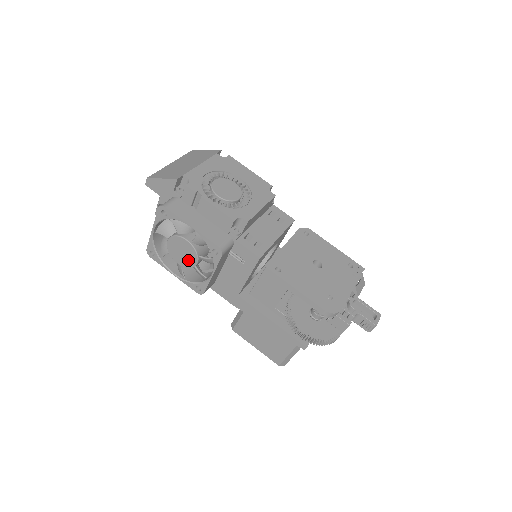
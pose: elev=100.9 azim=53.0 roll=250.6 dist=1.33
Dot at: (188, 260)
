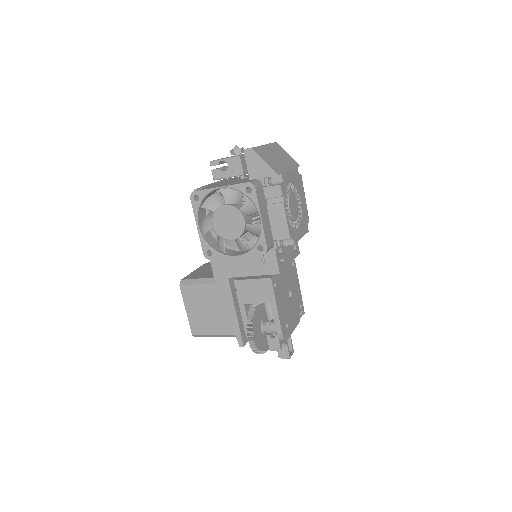
Dot at: (227, 231)
